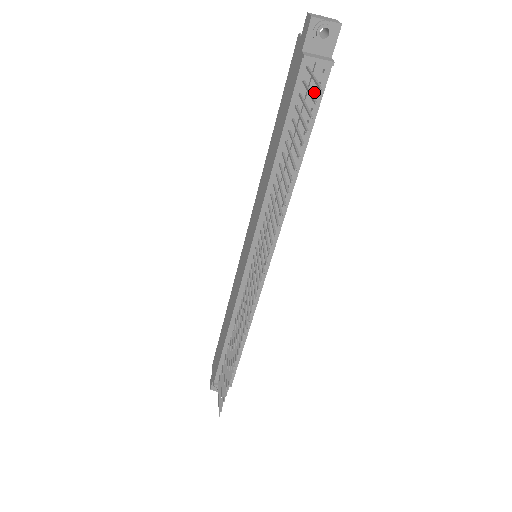
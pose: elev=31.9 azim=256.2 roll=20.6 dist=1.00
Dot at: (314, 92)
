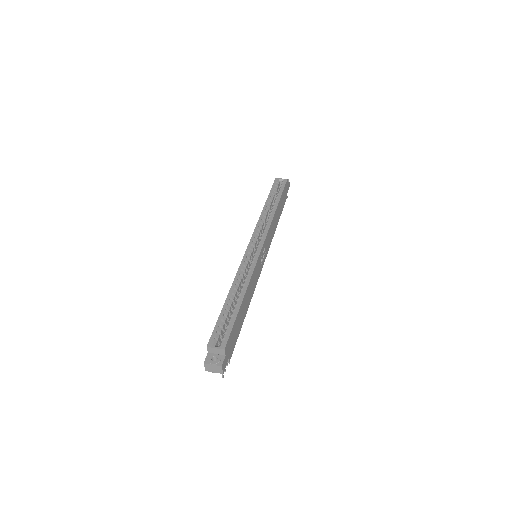
Dot at: occluded
